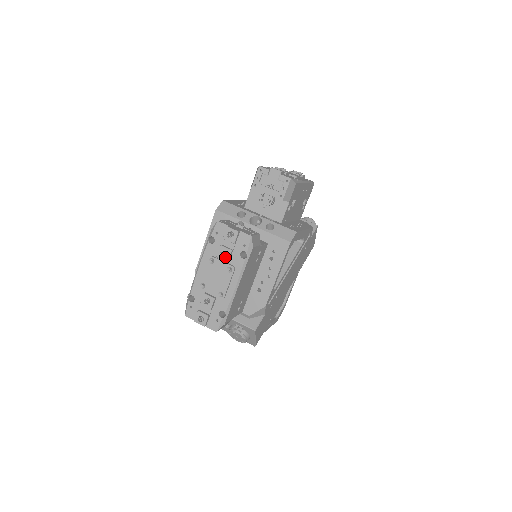
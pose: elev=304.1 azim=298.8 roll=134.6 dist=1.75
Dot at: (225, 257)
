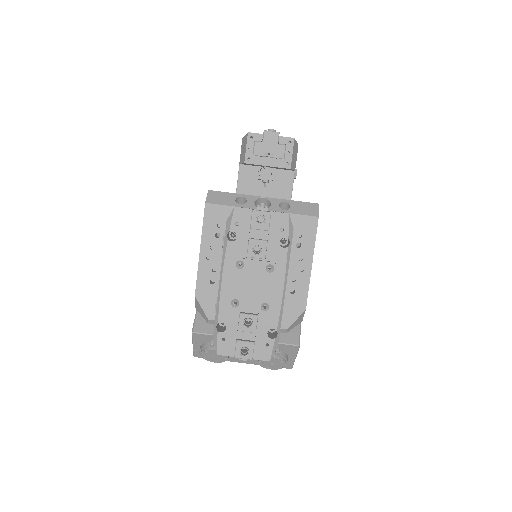
Dot at: (260, 253)
